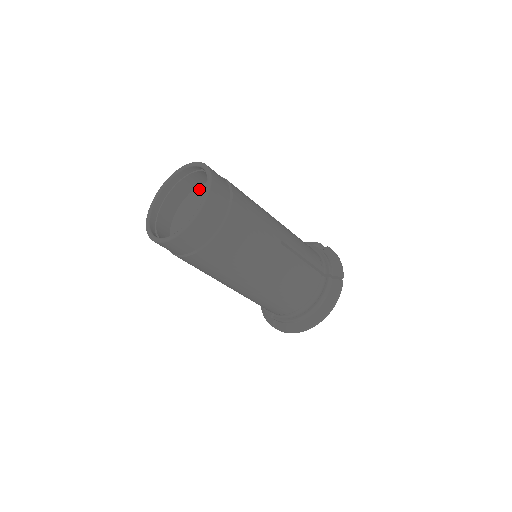
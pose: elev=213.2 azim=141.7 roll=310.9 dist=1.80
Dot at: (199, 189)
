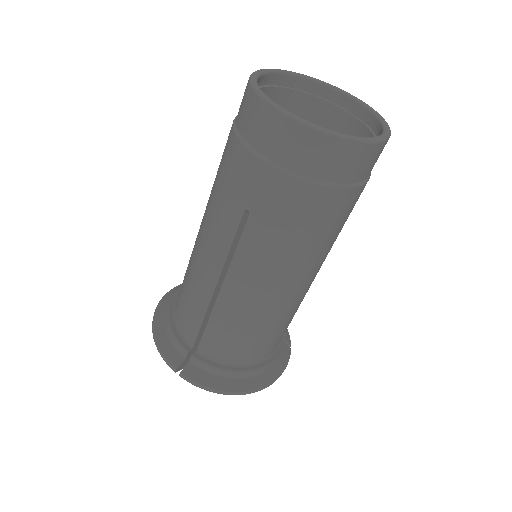
Dot at: occluded
